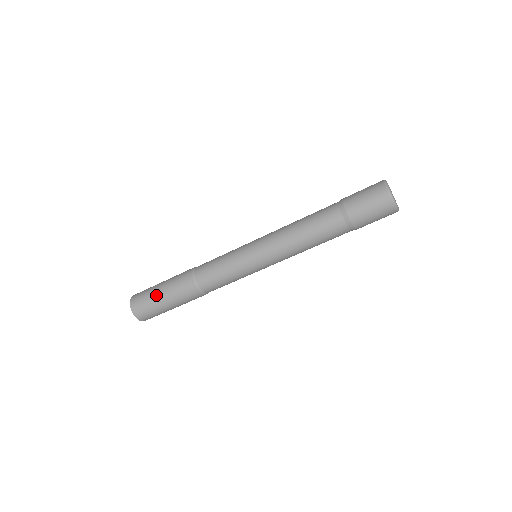
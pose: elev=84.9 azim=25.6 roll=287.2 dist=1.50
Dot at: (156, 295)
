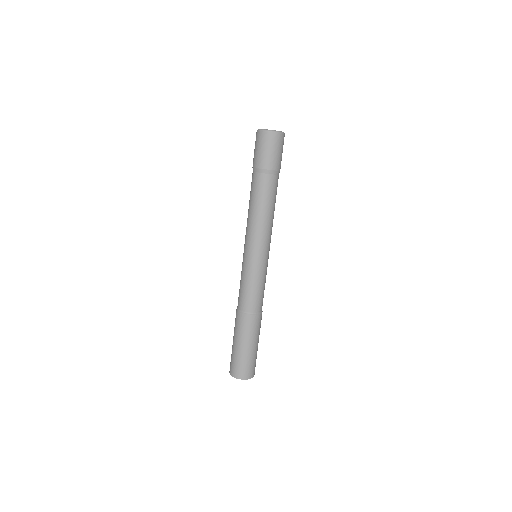
Dot at: (240, 351)
